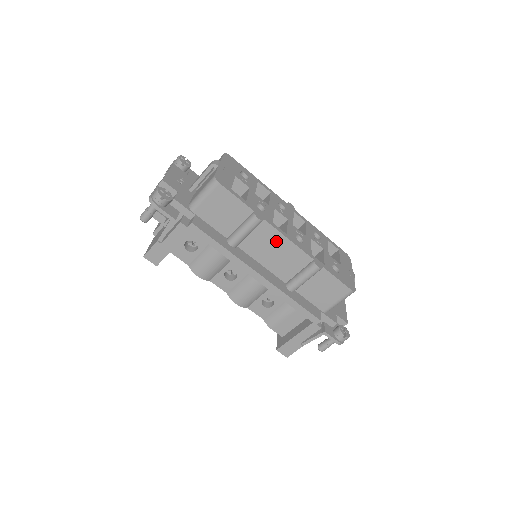
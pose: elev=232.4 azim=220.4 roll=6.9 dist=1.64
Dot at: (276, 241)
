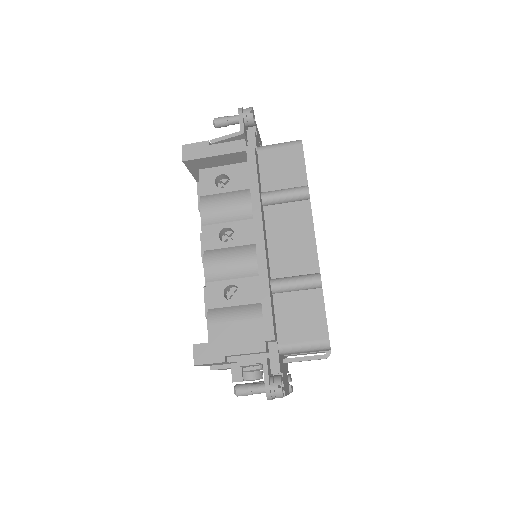
Dot at: (302, 228)
